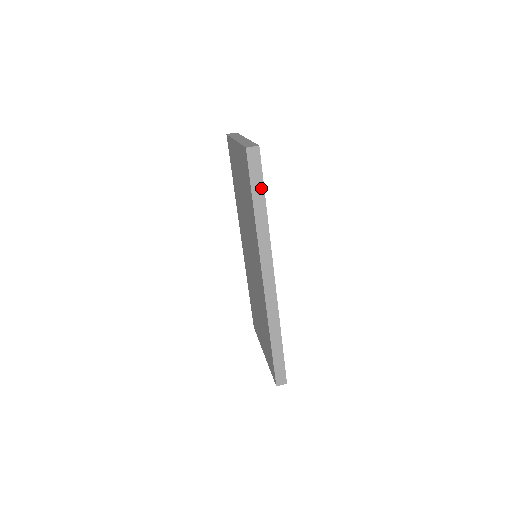
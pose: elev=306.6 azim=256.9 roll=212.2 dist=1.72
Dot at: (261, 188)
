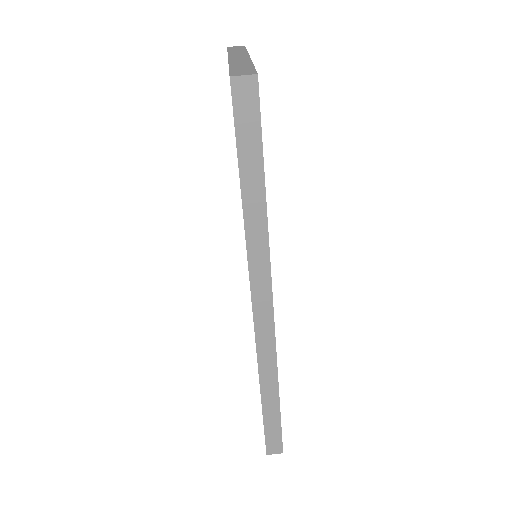
Dot at: (257, 160)
